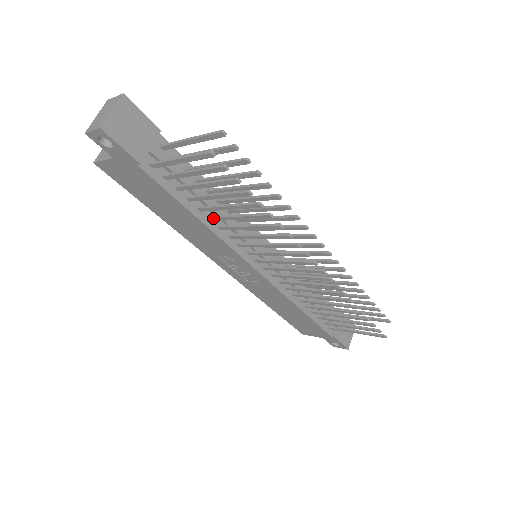
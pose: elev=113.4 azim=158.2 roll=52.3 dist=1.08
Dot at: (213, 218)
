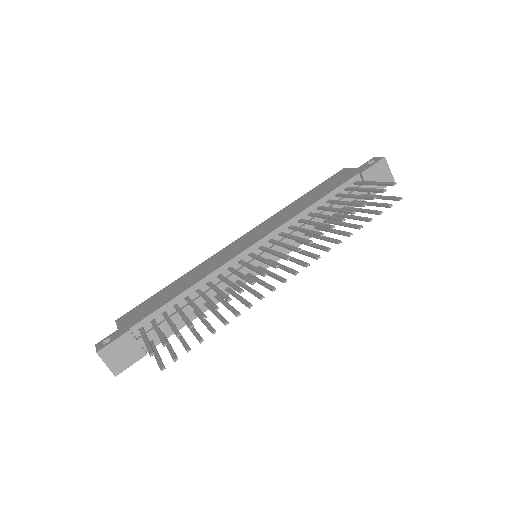
Dot at: (207, 307)
